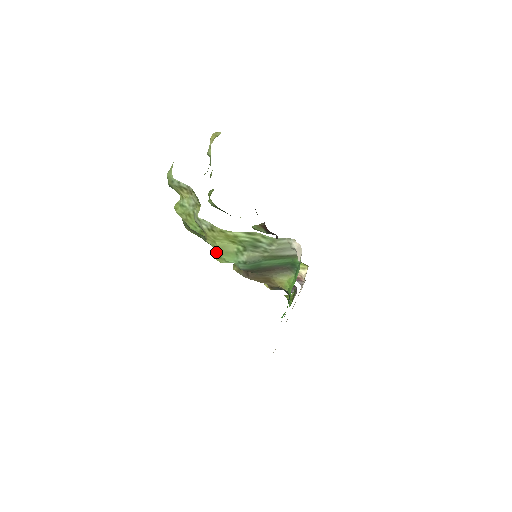
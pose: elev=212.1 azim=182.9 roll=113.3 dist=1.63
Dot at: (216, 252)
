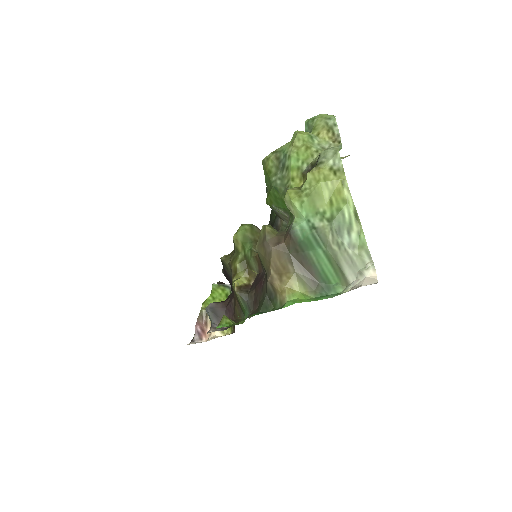
Dot at: (302, 189)
